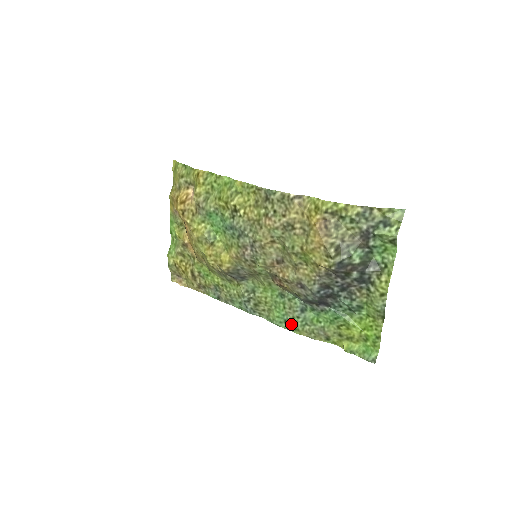
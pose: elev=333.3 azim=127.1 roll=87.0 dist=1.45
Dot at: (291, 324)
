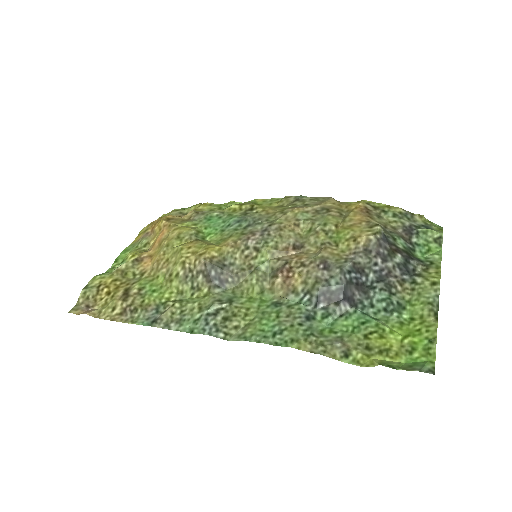
Dot at: (285, 335)
